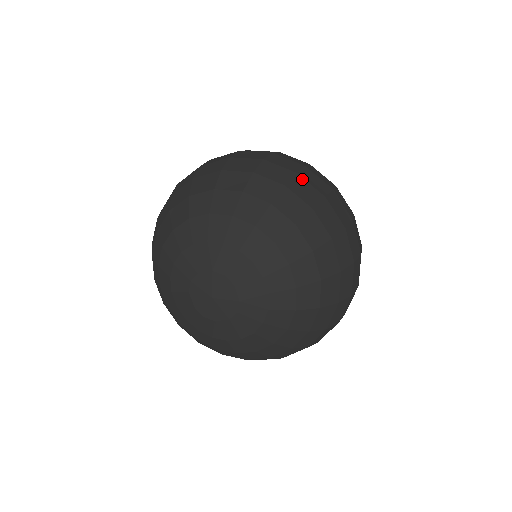
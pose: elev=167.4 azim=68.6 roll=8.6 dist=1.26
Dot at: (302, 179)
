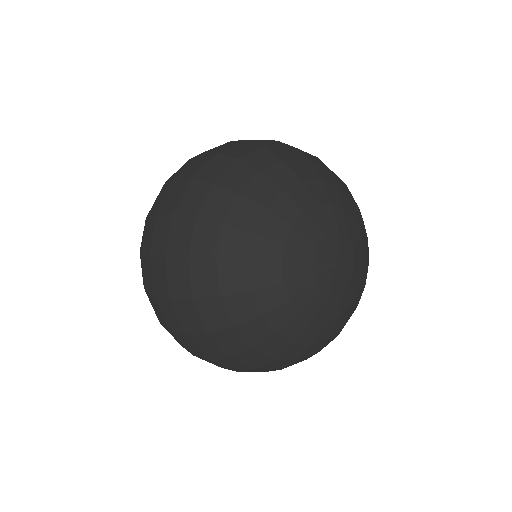
Dot at: occluded
